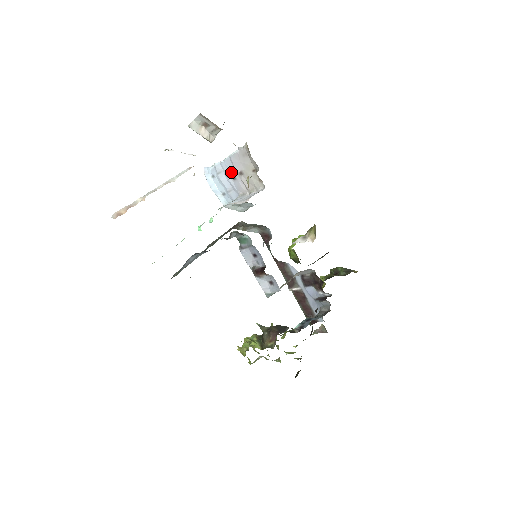
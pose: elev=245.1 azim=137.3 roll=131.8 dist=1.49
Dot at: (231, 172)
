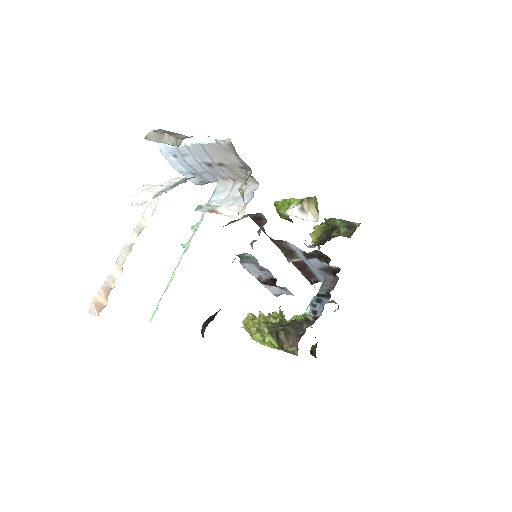
Dot at: (205, 160)
